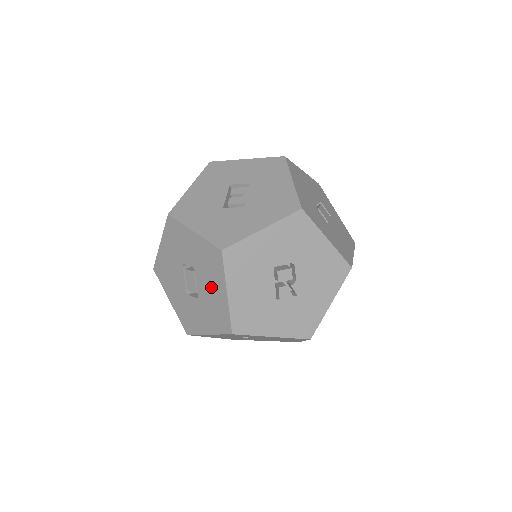
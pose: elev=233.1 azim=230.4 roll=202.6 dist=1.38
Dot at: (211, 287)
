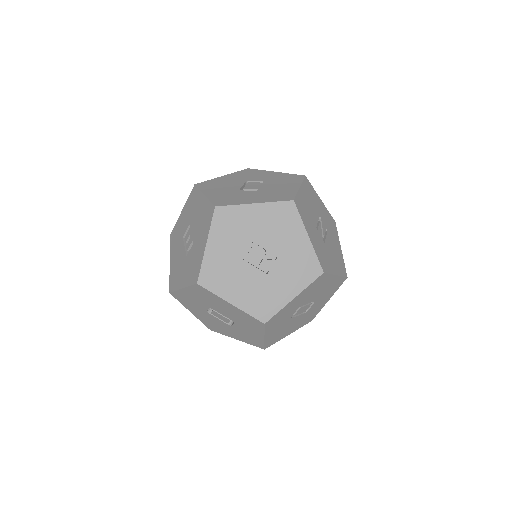
Dot at: (225, 309)
